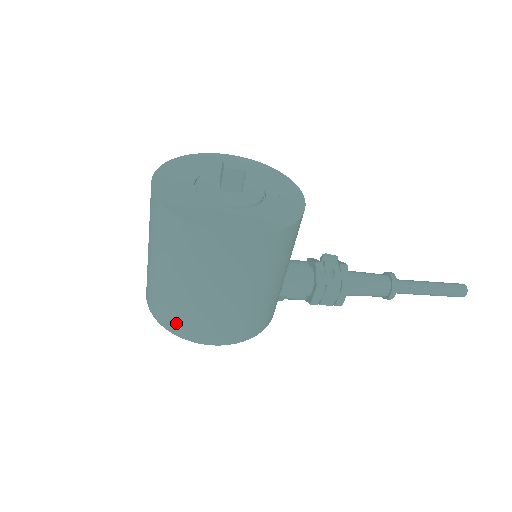
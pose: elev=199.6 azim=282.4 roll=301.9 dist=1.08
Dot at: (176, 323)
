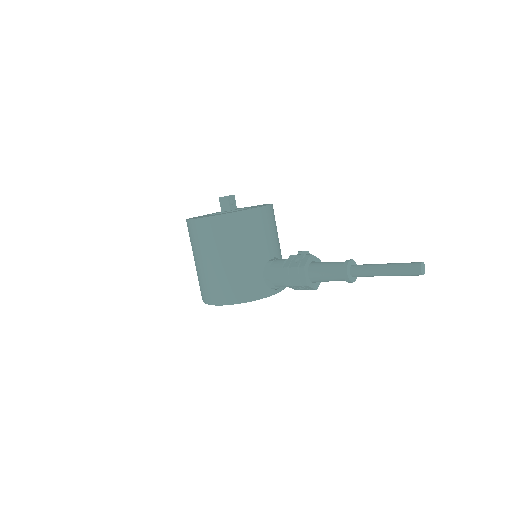
Dot at: (201, 292)
